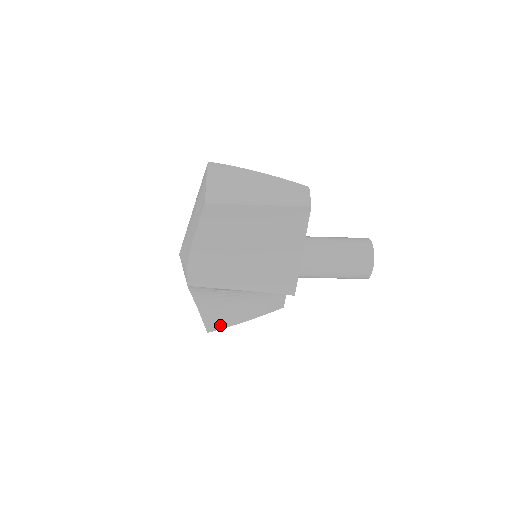
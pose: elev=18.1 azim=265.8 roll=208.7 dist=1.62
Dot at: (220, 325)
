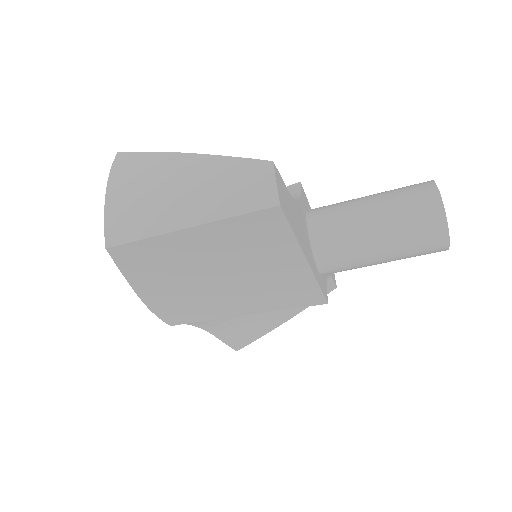
Dot at: (250, 338)
